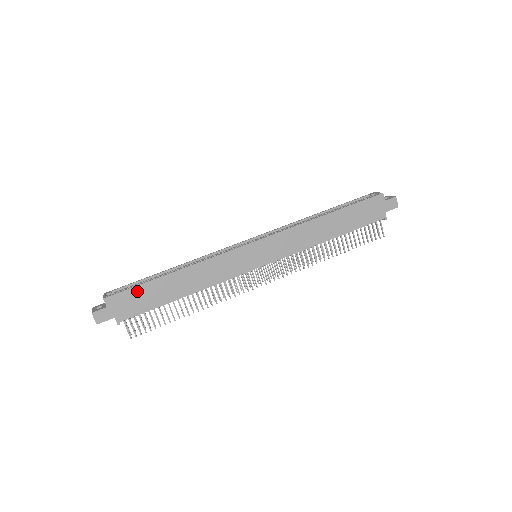
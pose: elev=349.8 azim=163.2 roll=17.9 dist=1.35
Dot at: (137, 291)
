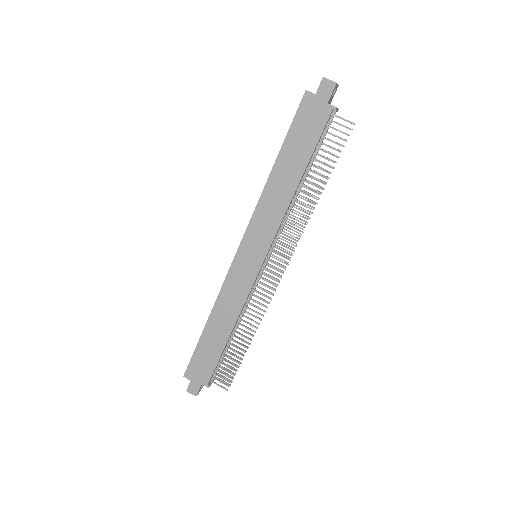
Dot at: (197, 356)
